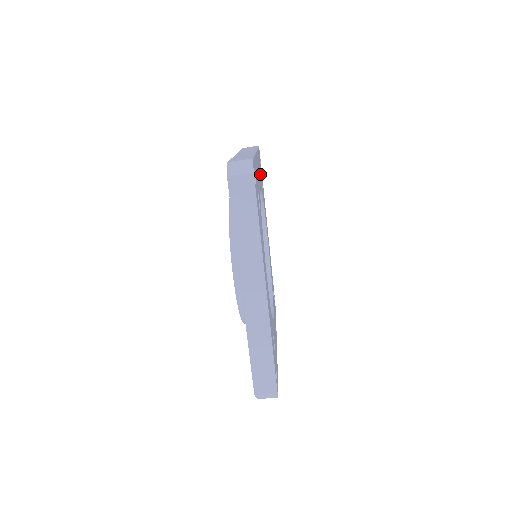
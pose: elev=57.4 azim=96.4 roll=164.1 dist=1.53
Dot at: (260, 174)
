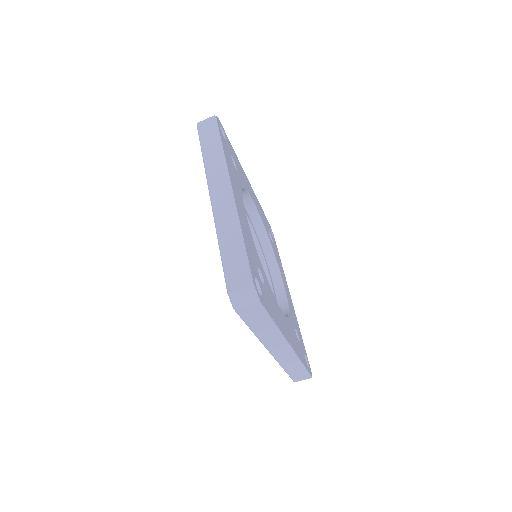
Dot at: (233, 171)
